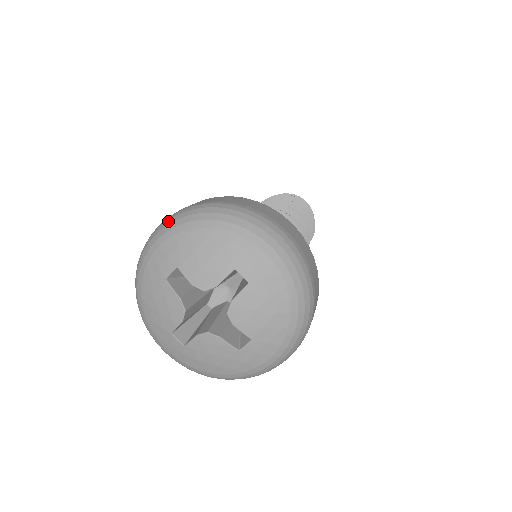
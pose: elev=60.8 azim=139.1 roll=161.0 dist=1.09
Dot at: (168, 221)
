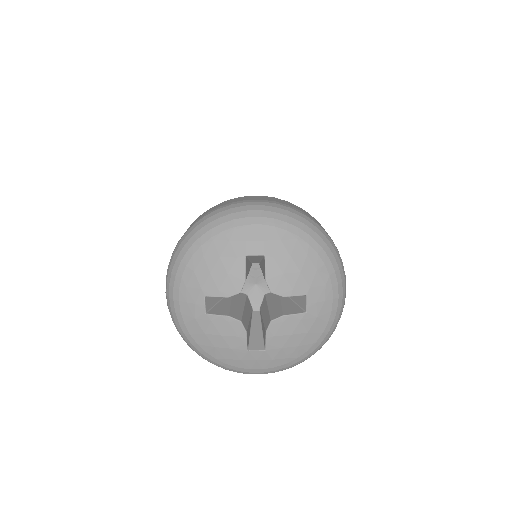
Dot at: (279, 209)
